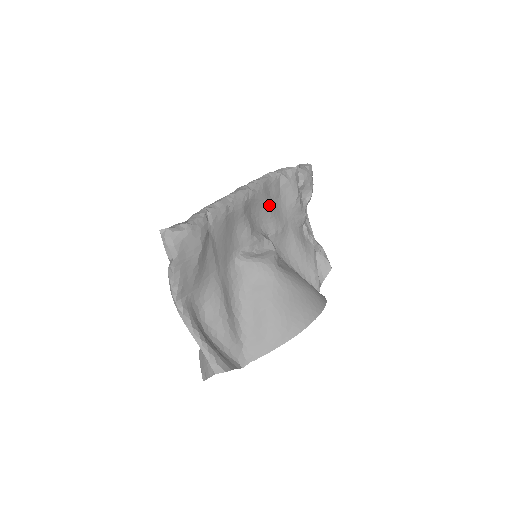
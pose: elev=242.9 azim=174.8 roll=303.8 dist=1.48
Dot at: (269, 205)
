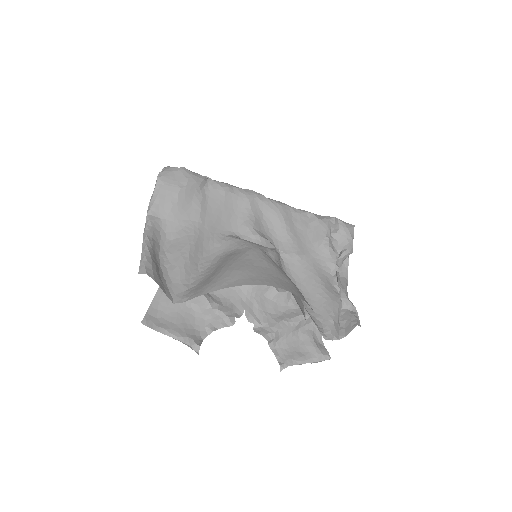
Dot at: (287, 225)
